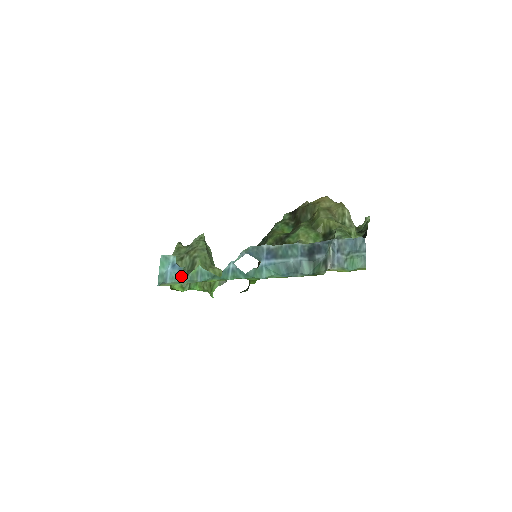
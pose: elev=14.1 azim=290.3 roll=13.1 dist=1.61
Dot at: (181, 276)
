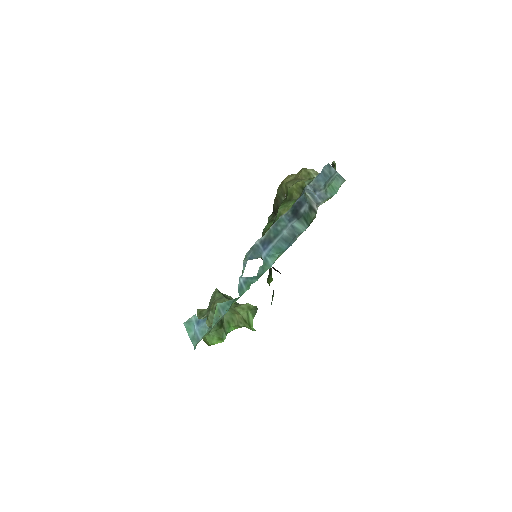
Dot at: (213, 330)
